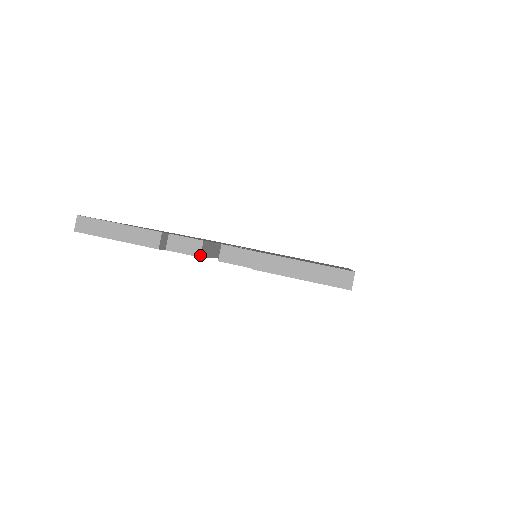
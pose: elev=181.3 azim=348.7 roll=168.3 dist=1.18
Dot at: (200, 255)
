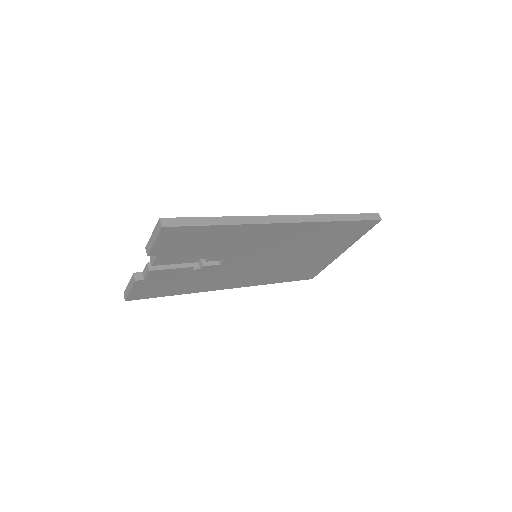
Dot at: (149, 270)
